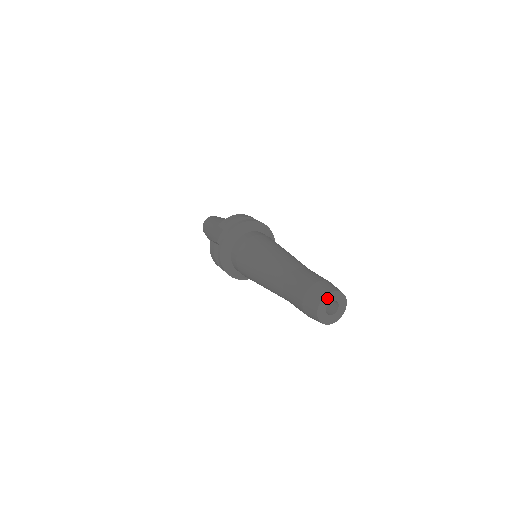
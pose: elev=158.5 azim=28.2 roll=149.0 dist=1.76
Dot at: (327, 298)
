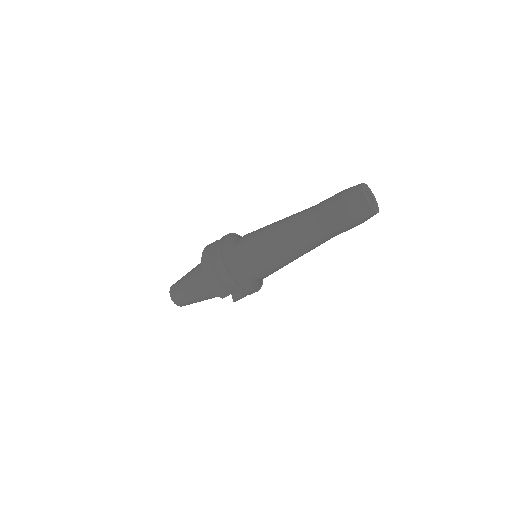
Dot at: (370, 191)
